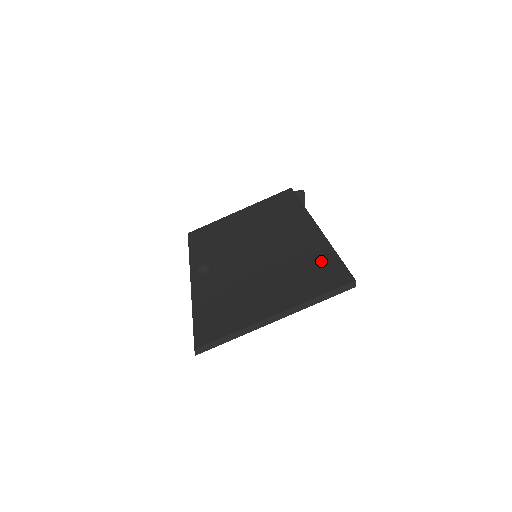
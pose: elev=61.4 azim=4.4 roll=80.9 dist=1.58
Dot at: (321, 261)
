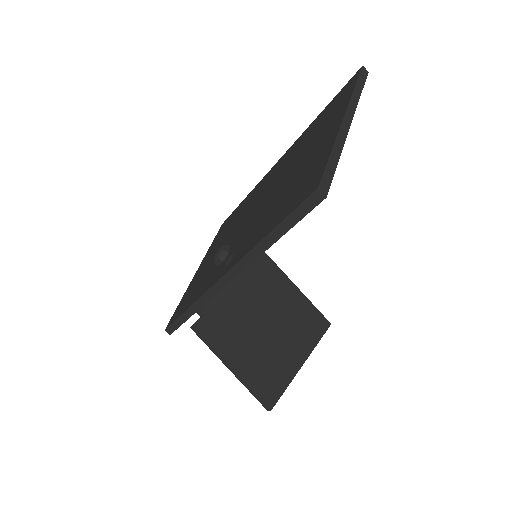
Dot at: (319, 120)
